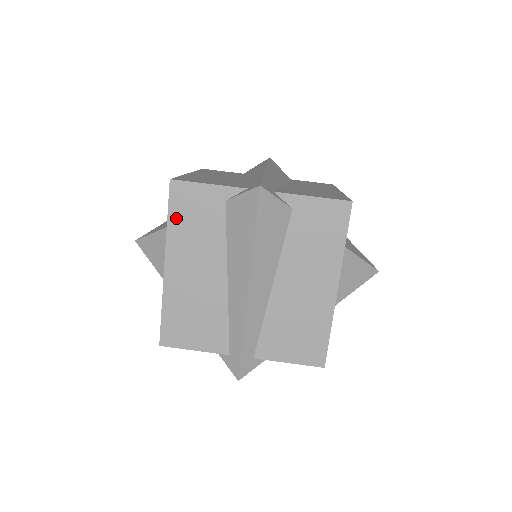
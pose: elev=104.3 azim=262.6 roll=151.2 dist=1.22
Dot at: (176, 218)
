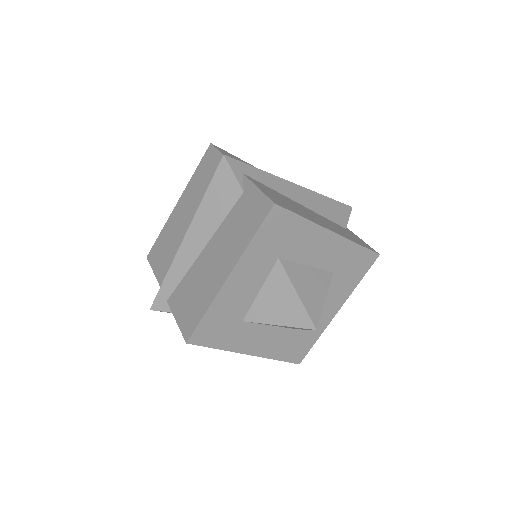
Dot at: (199, 171)
